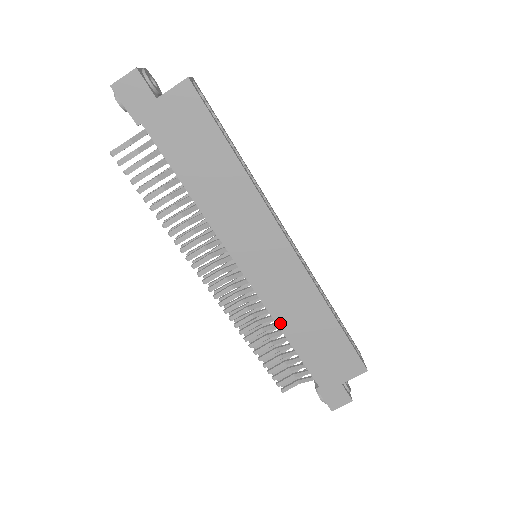
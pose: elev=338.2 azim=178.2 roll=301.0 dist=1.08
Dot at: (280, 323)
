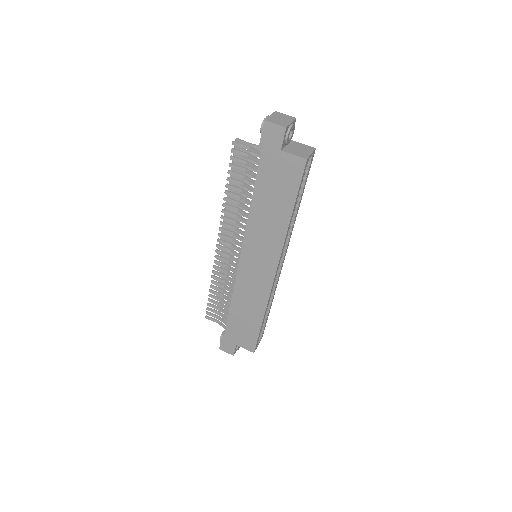
Dot at: (235, 295)
